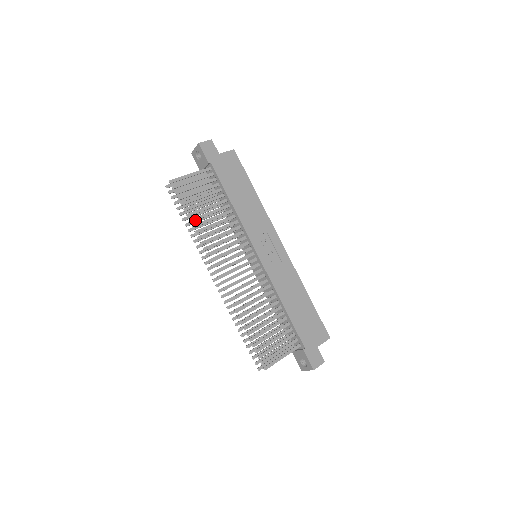
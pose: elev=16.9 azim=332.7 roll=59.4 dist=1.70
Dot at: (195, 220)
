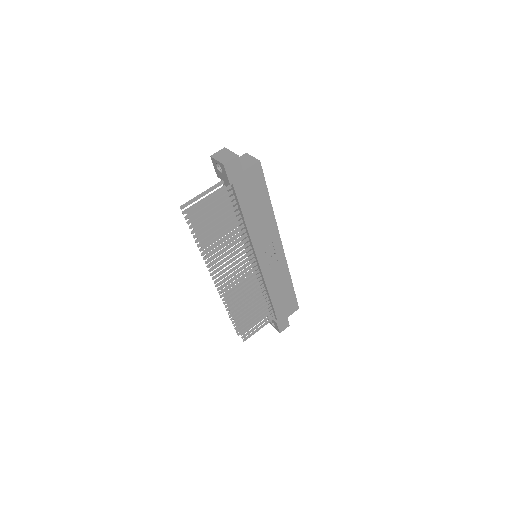
Dot at: (207, 245)
